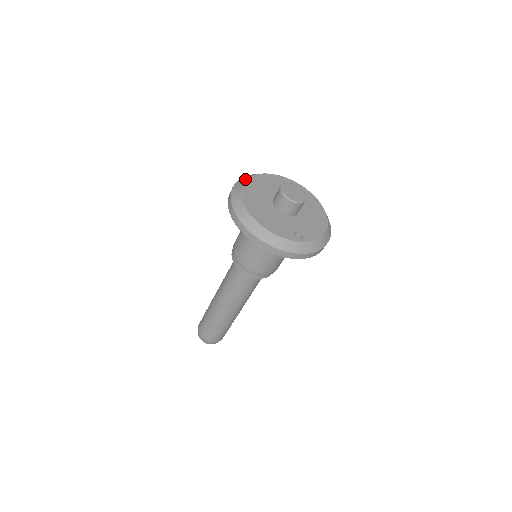
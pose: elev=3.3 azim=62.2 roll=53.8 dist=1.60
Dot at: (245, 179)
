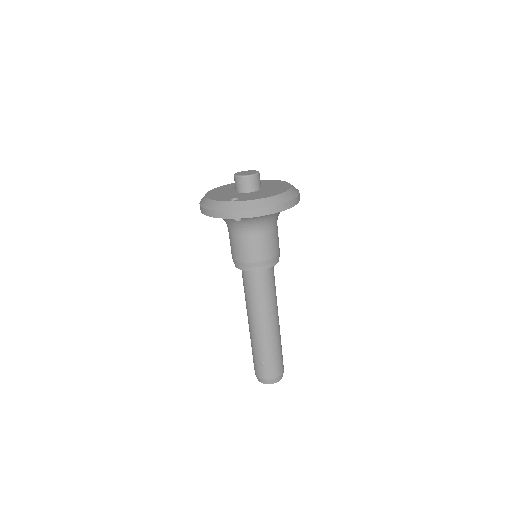
Dot at: occluded
